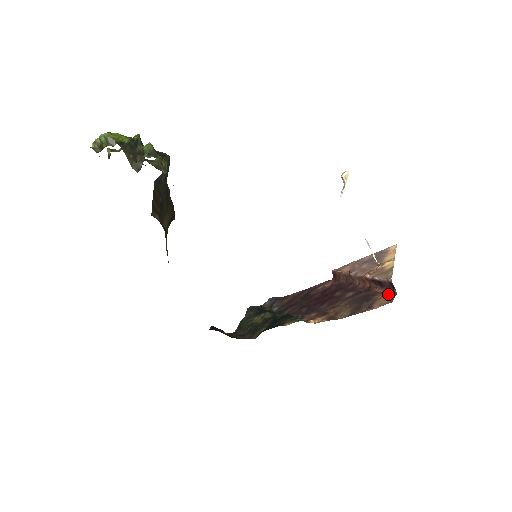
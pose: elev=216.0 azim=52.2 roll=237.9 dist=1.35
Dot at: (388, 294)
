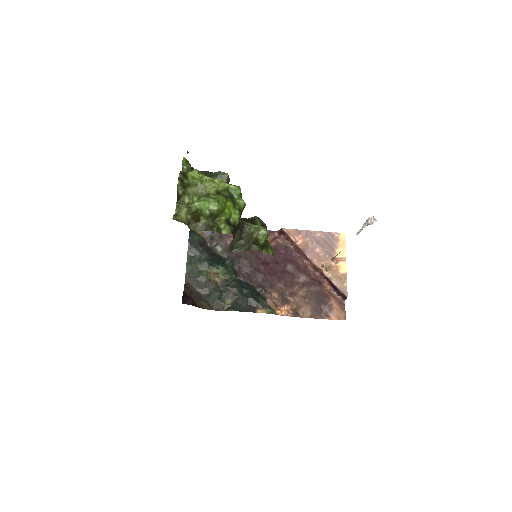
Dot at: (340, 304)
